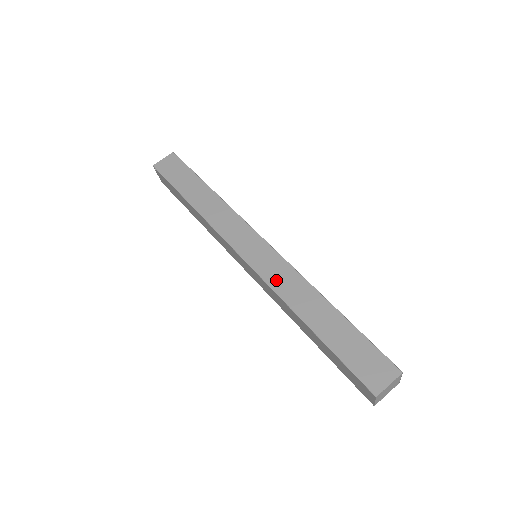
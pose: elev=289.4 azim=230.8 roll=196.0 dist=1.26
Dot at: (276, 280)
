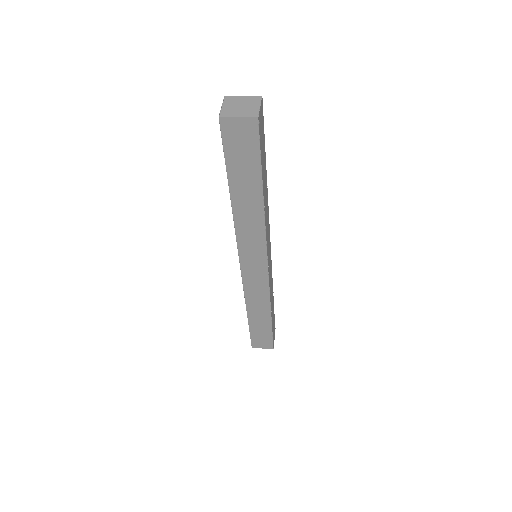
Dot at: occluded
